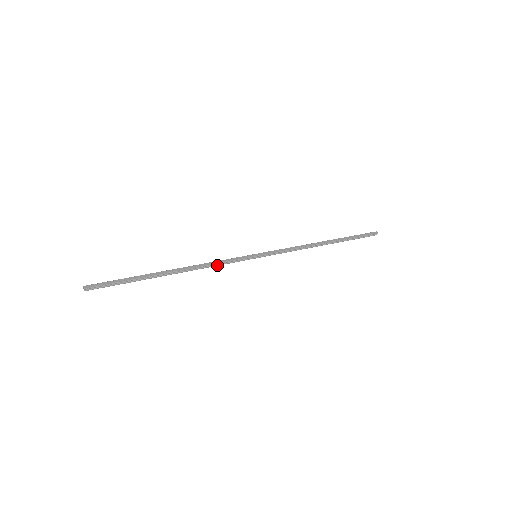
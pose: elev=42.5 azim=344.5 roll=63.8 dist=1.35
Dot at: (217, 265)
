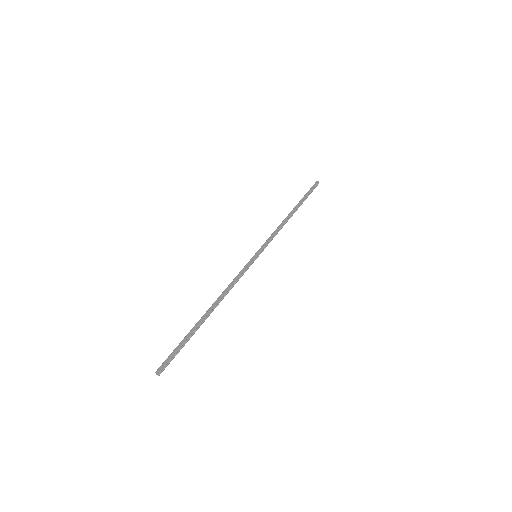
Dot at: occluded
